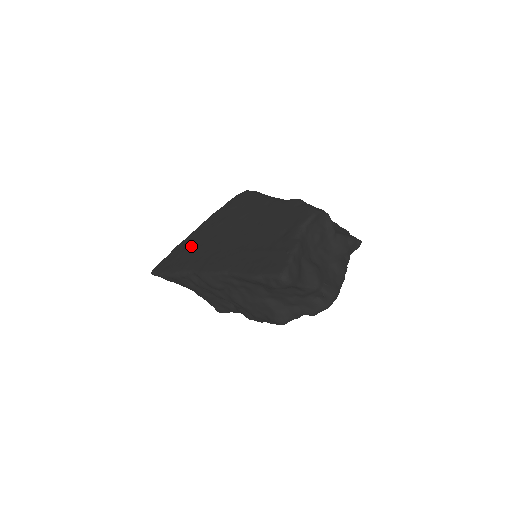
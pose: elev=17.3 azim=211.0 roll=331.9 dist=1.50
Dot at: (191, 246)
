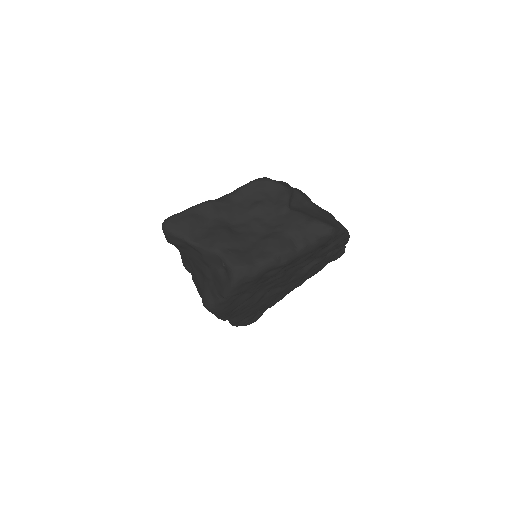
Dot at: occluded
